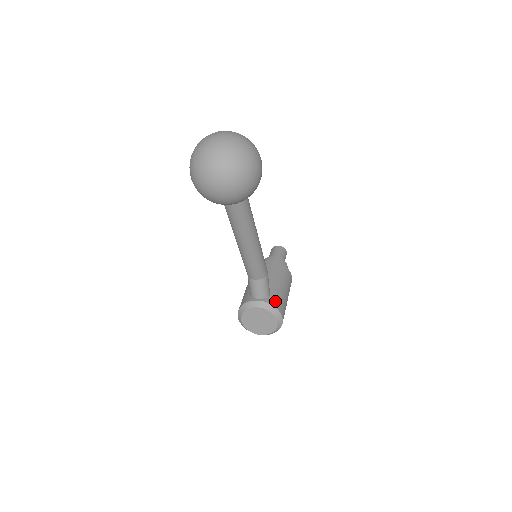
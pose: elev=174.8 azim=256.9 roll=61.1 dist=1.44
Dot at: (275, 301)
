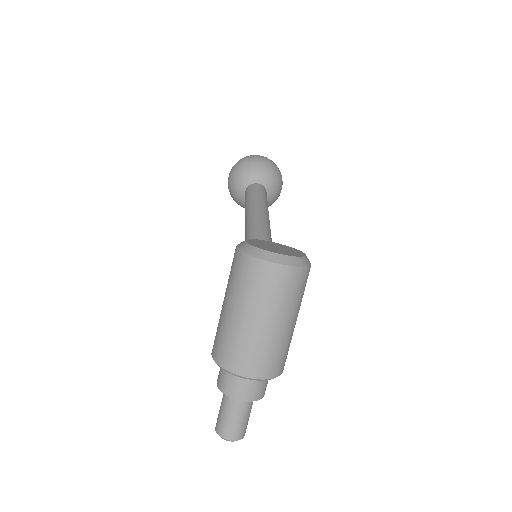
Dot at: occluded
